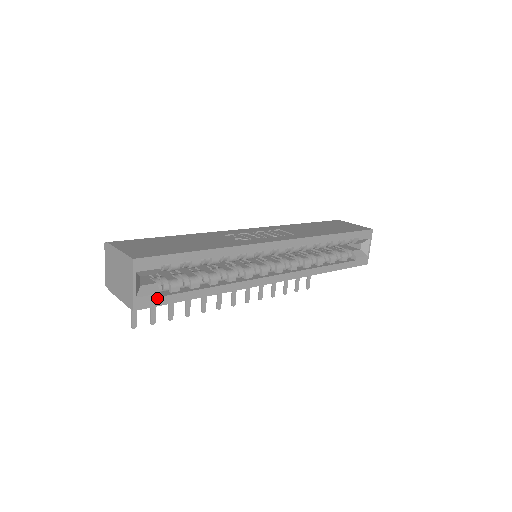
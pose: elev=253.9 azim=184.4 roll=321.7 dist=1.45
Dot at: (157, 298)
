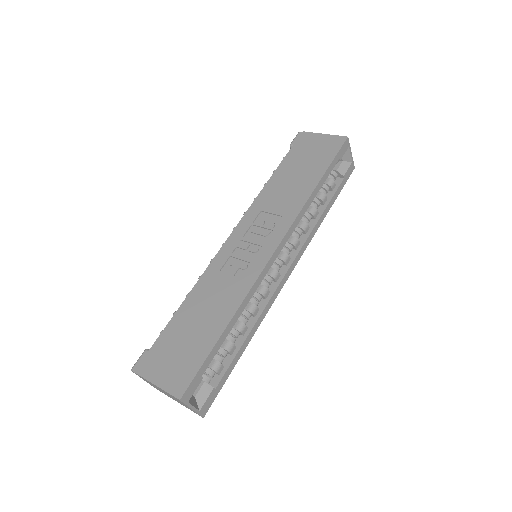
Dot at: (213, 392)
